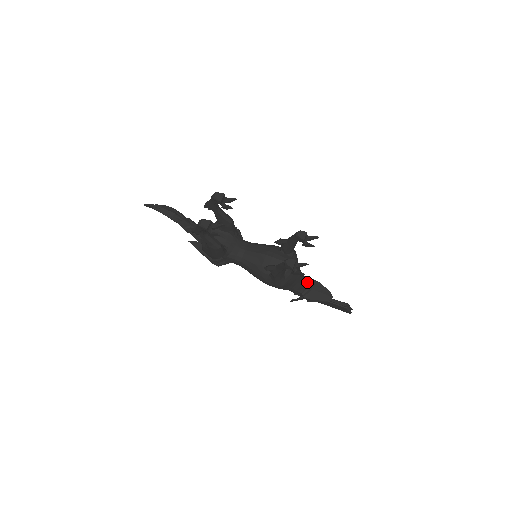
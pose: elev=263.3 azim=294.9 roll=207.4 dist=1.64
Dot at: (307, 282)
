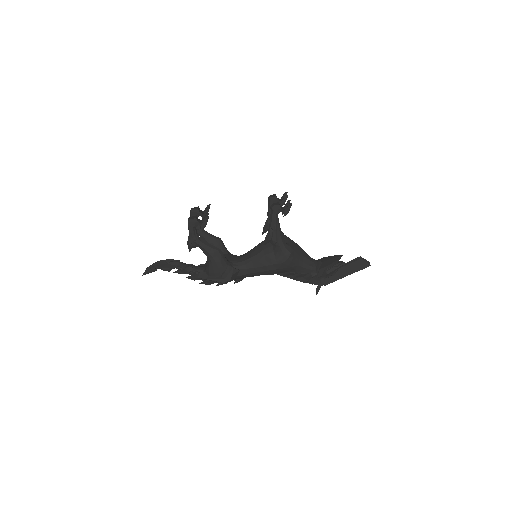
Dot at: occluded
